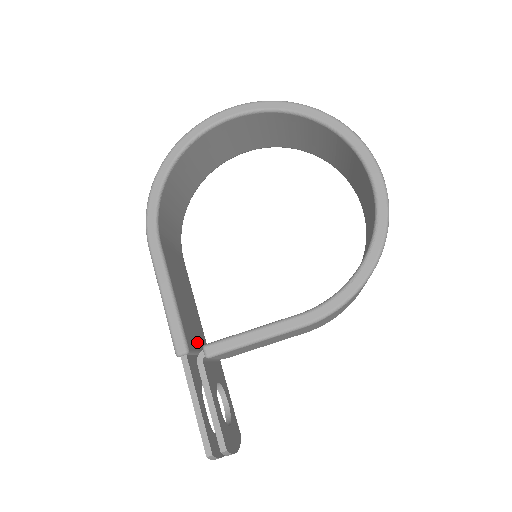
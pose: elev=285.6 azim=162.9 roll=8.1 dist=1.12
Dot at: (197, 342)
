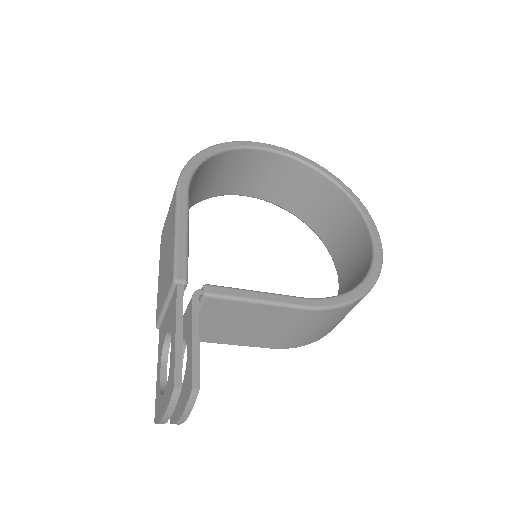
Dot at: occluded
